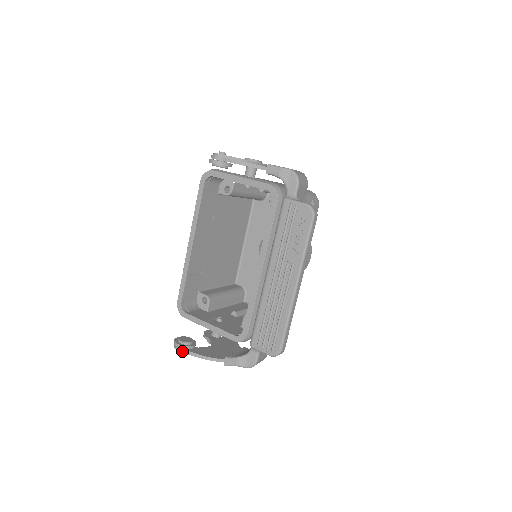
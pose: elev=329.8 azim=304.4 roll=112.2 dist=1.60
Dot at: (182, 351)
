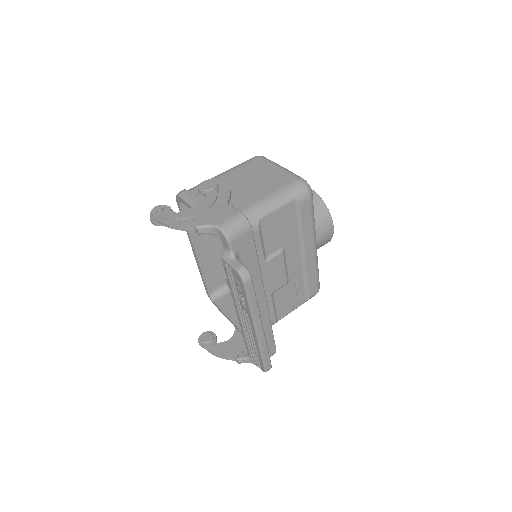
Dot at: (204, 348)
